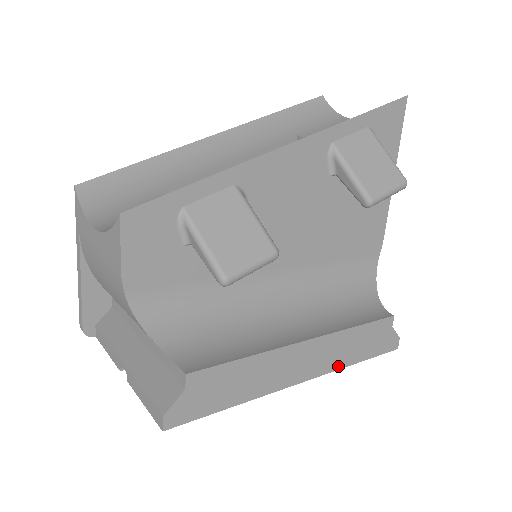
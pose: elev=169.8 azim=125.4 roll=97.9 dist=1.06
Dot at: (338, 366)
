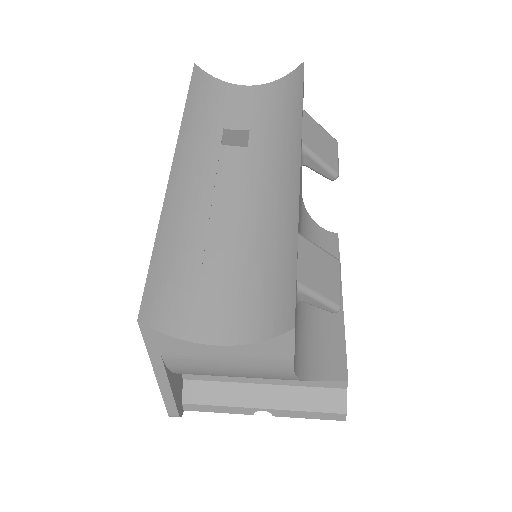
Dot at: occluded
